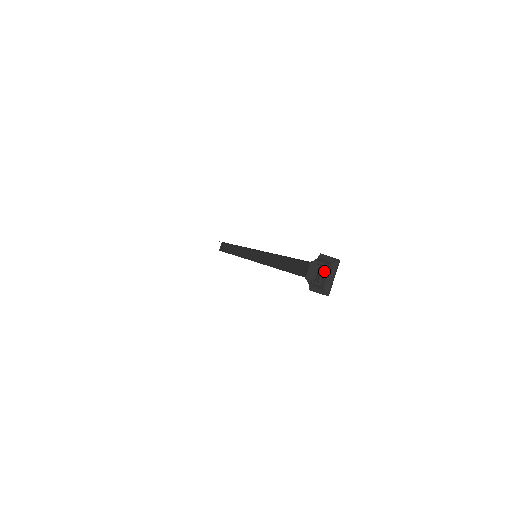
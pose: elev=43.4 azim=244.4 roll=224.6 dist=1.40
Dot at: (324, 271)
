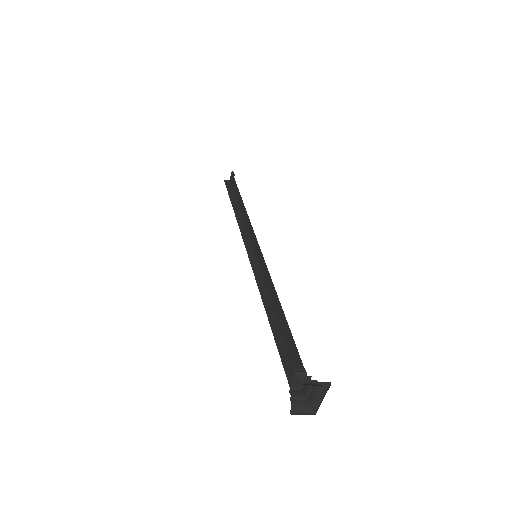
Dot at: (312, 386)
